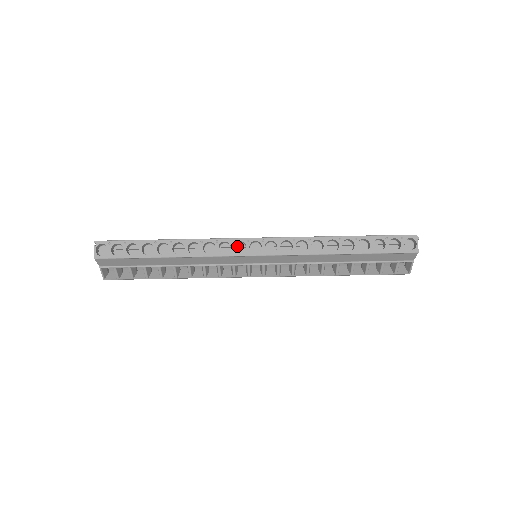
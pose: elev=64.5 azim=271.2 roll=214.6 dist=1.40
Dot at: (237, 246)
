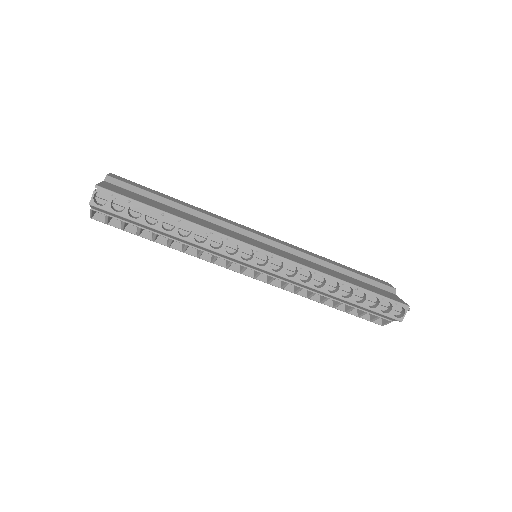
Dot at: (244, 249)
